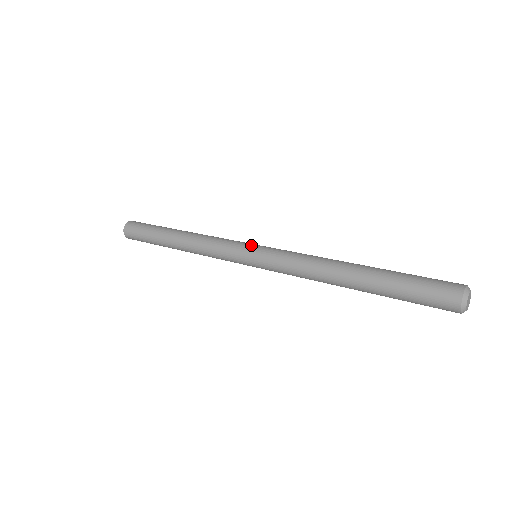
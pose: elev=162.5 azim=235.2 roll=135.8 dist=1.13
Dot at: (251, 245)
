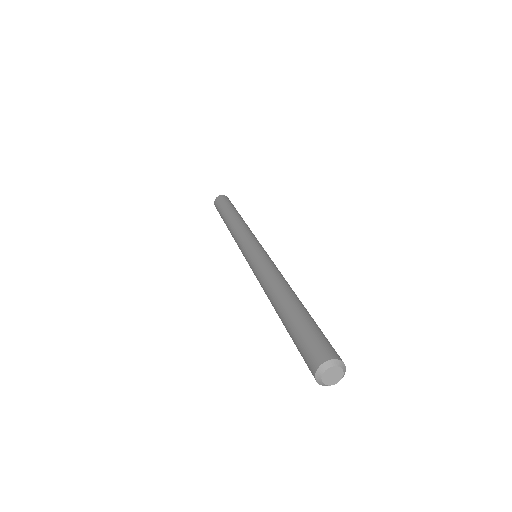
Dot at: (250, 246)
